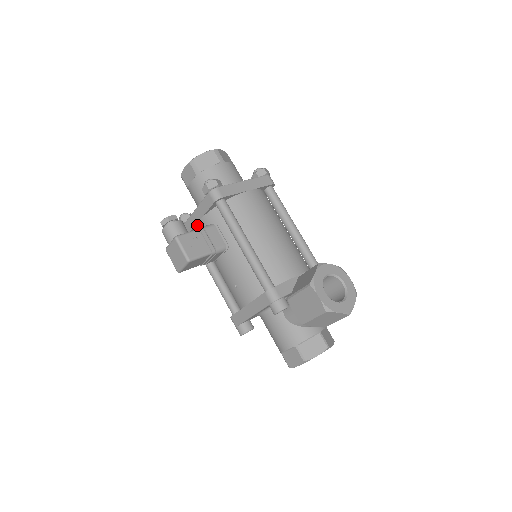
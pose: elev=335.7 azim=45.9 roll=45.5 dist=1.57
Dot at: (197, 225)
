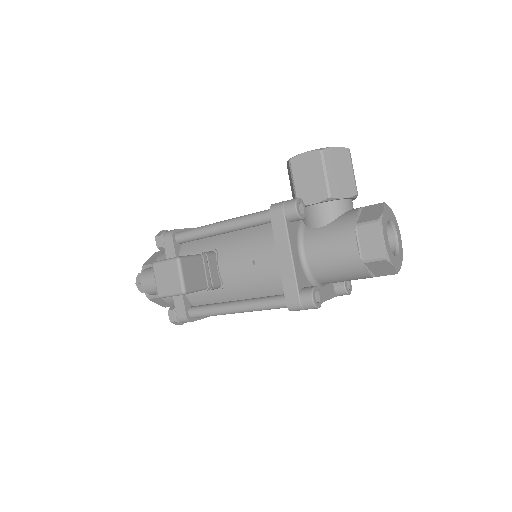
Dot at: occluded
